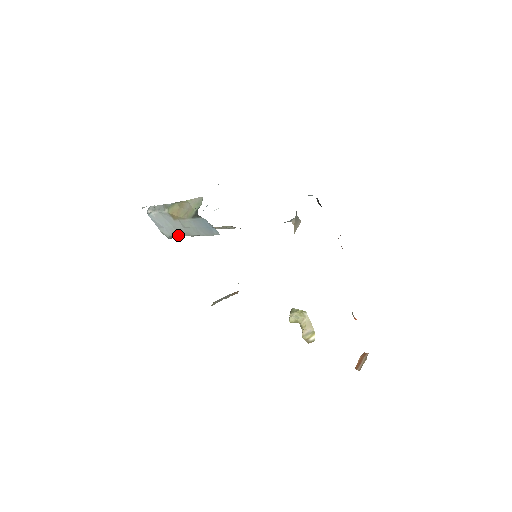
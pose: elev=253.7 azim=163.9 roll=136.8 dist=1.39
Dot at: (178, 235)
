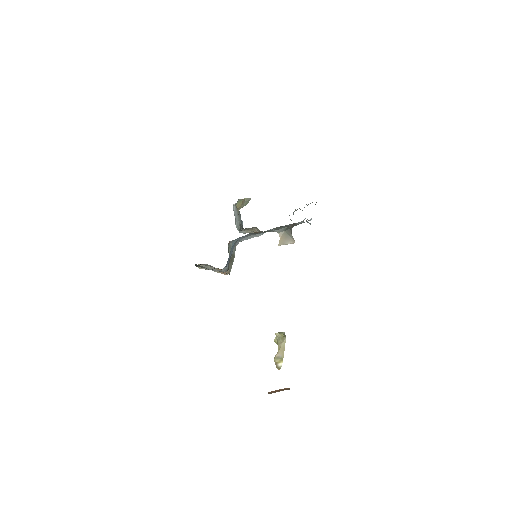
Dot at: (240, 229)
